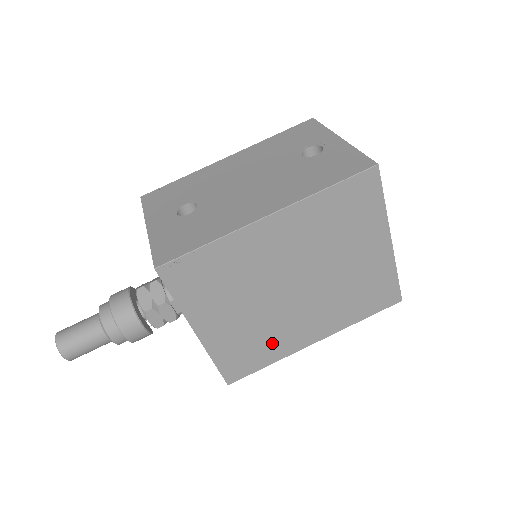
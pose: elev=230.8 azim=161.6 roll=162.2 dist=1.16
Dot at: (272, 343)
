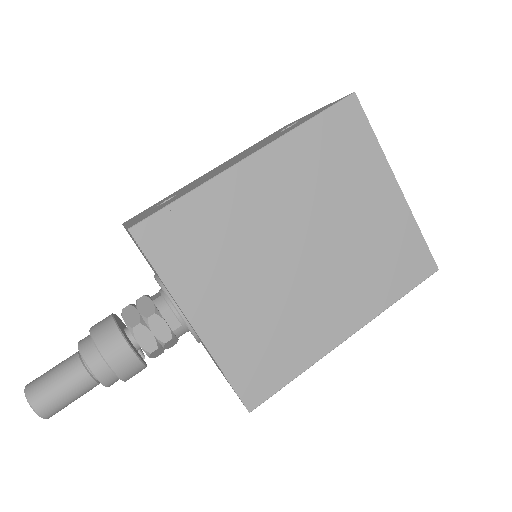
Dot at: (293, 339)
